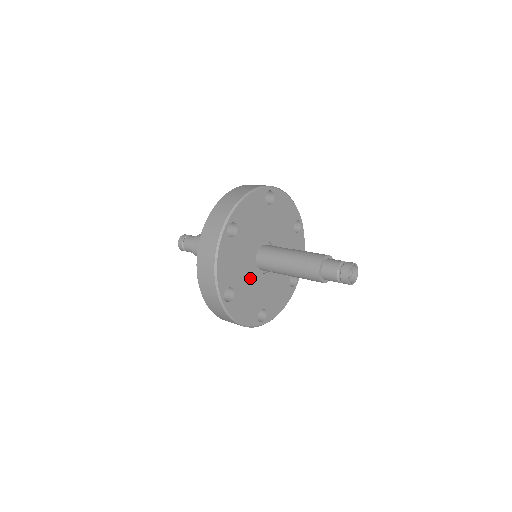
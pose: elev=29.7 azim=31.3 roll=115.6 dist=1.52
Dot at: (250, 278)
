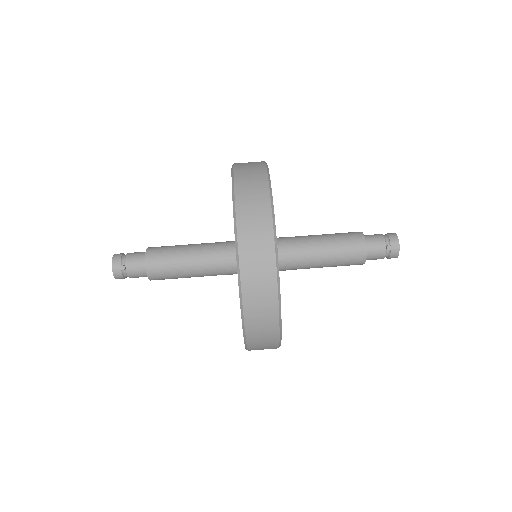
Dot at: occluded
